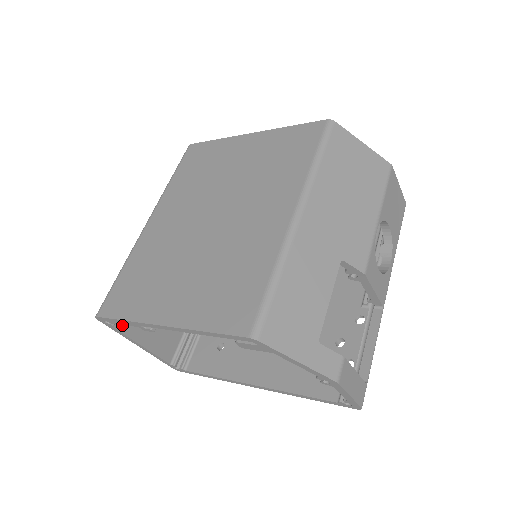
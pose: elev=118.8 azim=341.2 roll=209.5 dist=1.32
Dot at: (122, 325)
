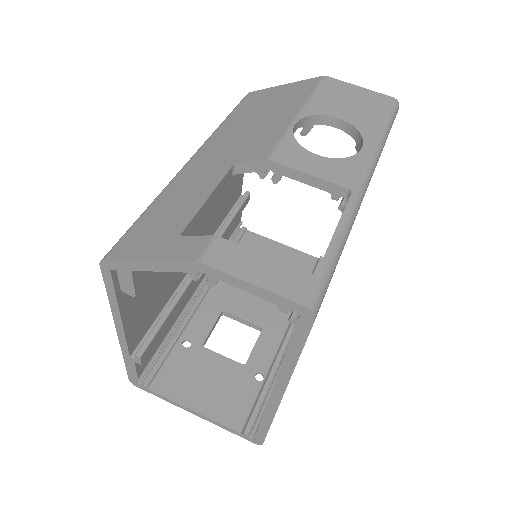
Dot at: (161, 387)
